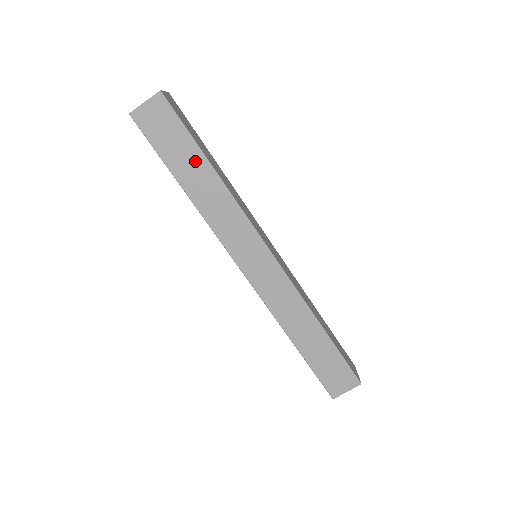
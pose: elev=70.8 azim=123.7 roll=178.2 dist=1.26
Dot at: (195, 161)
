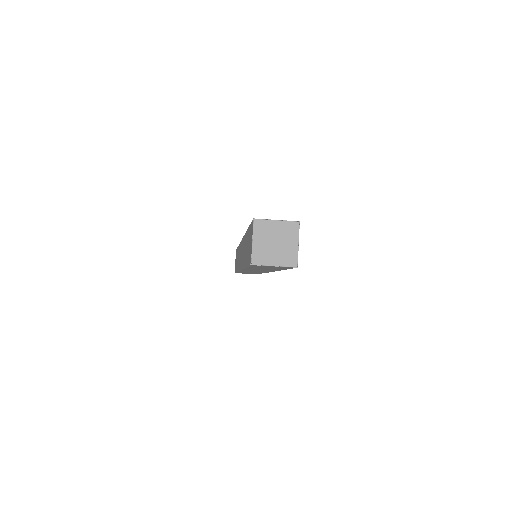
Dot at: occluded
